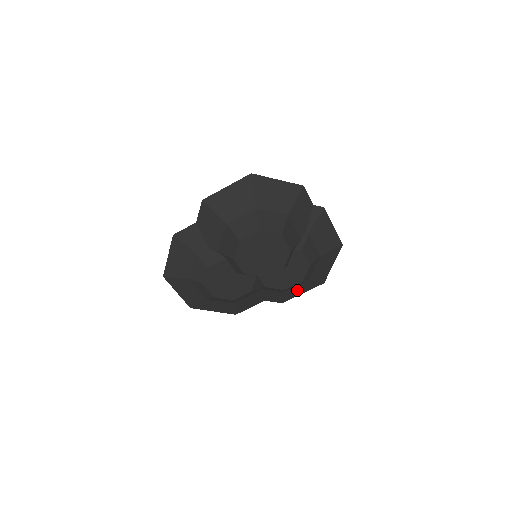
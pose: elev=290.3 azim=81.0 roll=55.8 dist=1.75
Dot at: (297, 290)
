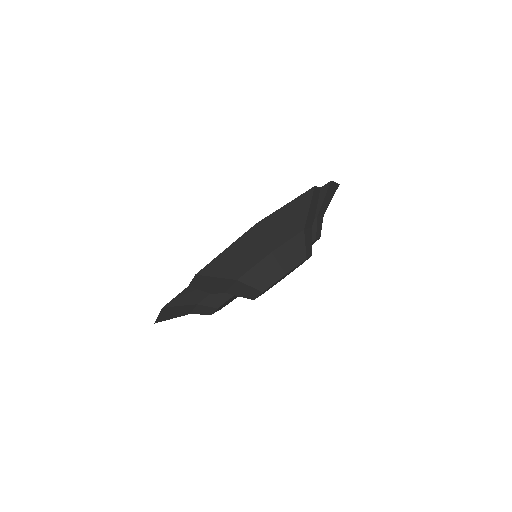
Dot at: occluded
